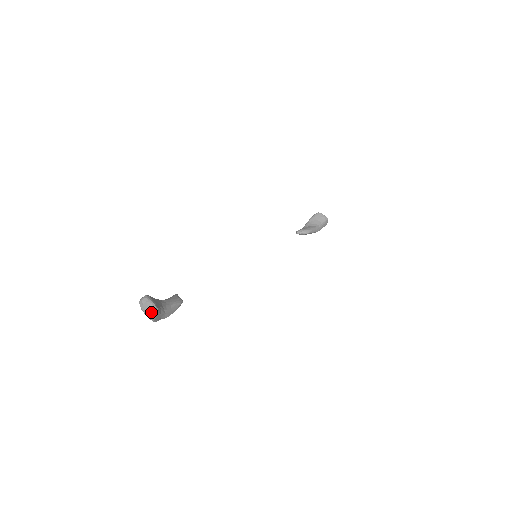
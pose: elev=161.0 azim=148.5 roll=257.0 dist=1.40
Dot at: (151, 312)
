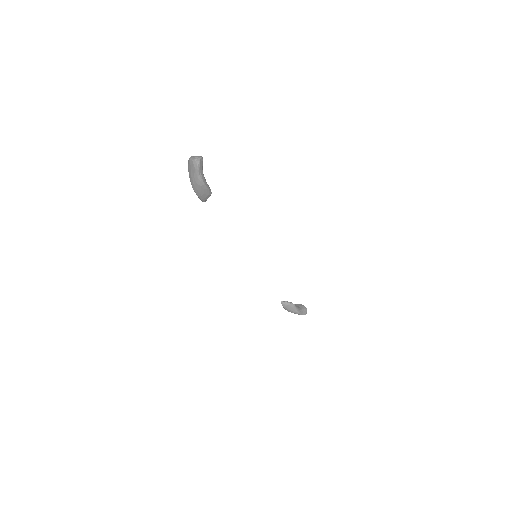
Dot at: (199, 157)
